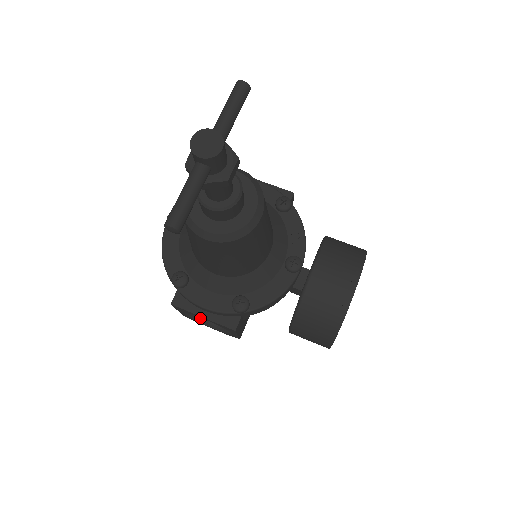
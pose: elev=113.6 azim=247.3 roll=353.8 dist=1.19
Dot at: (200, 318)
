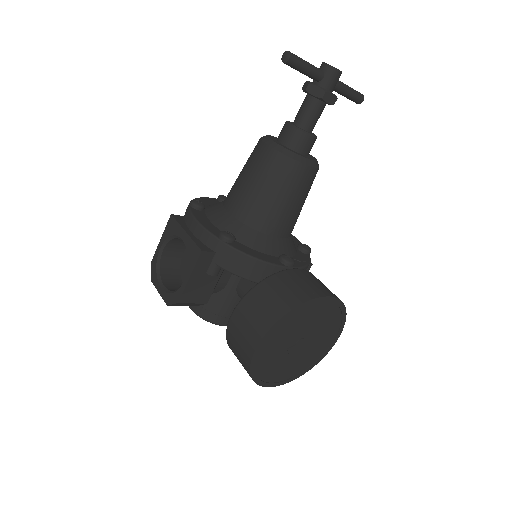
Dot at: (161, 273)
